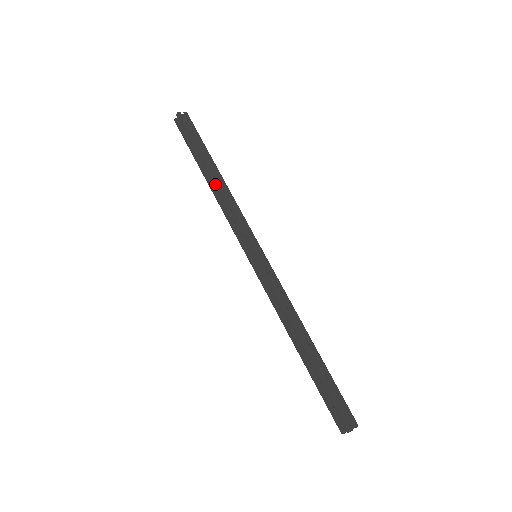
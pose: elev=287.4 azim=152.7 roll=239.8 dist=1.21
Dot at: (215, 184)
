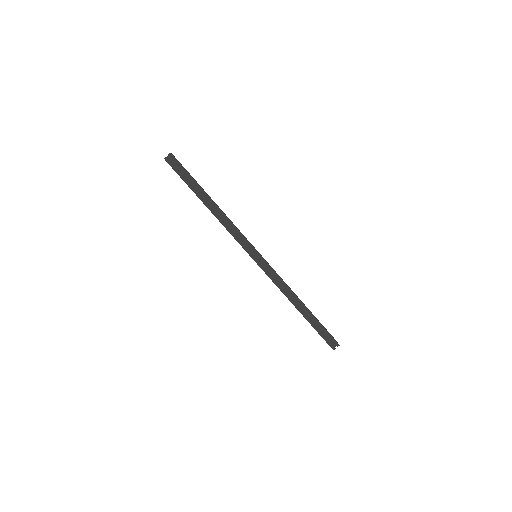
Dot at: (212, 213)
